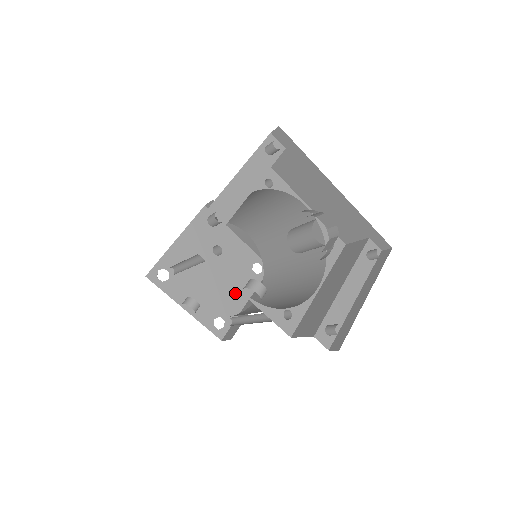
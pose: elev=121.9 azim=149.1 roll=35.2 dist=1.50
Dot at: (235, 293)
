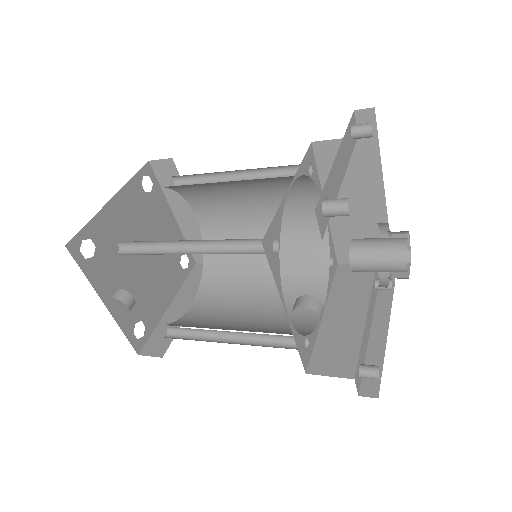
Dot at: (160, 290)
